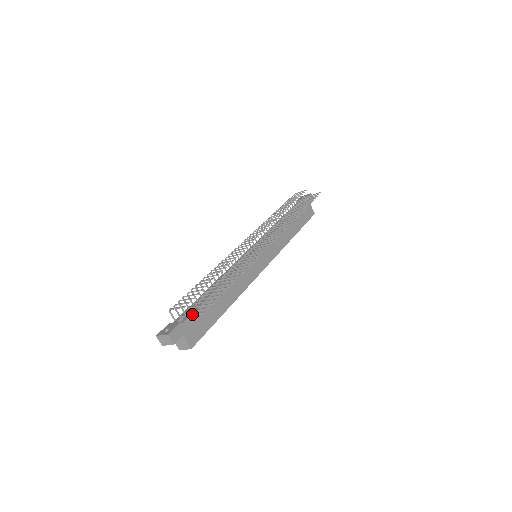
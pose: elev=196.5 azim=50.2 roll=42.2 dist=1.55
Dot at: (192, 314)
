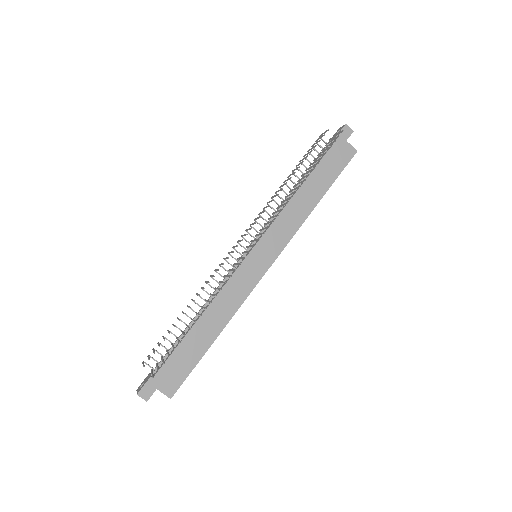
Dot at: (151, 373)
